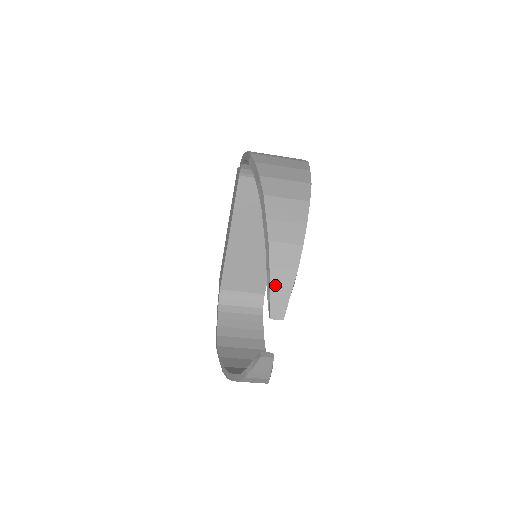
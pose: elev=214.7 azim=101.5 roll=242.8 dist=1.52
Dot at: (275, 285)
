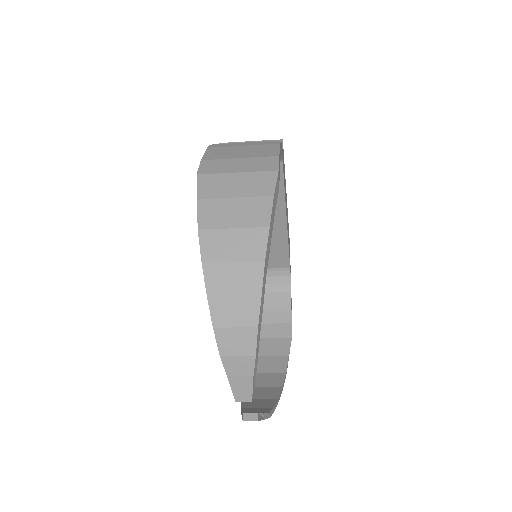
Dot at: (232, 373)
